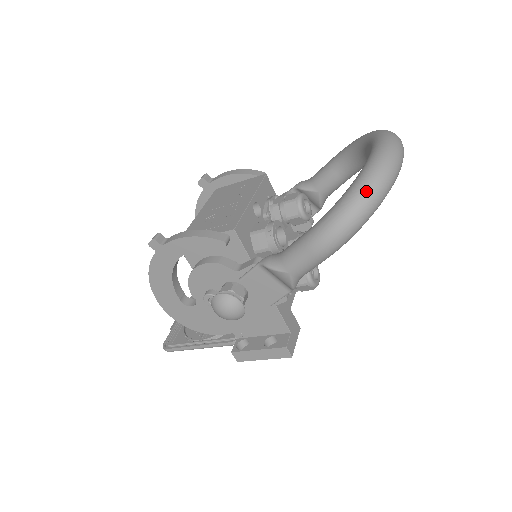
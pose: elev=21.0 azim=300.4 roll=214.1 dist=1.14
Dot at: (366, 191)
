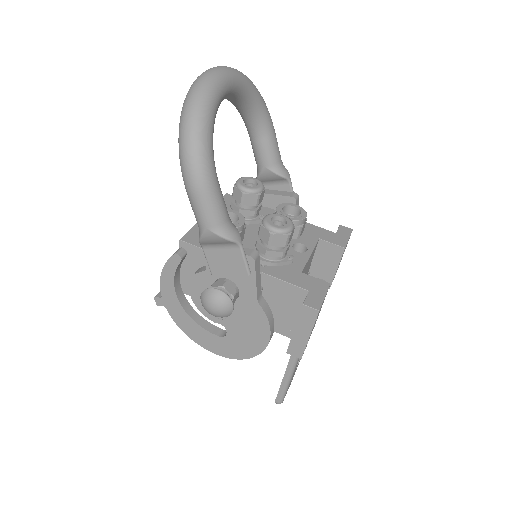
Dot at: (182, 116)
